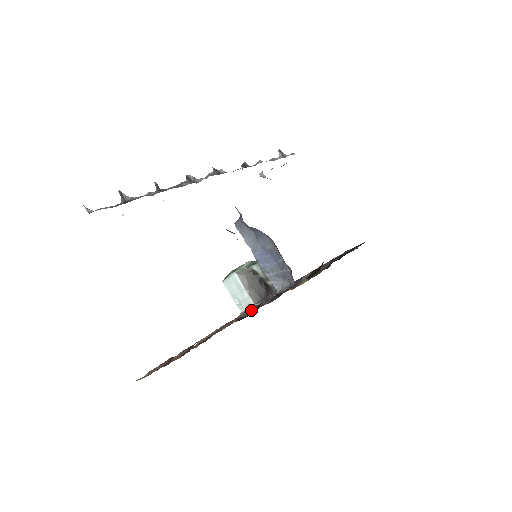
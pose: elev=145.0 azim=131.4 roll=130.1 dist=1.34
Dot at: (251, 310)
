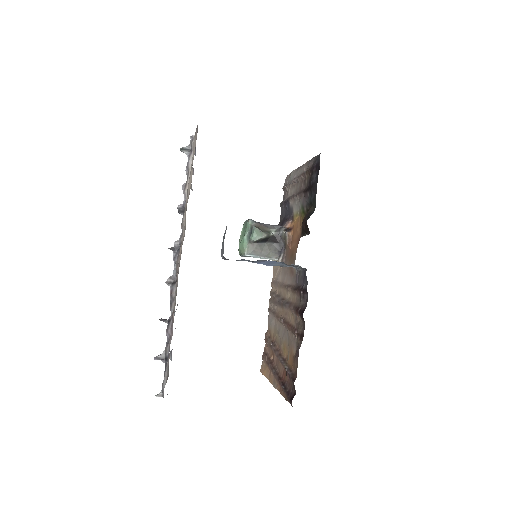
Dot at: (297, 315)
